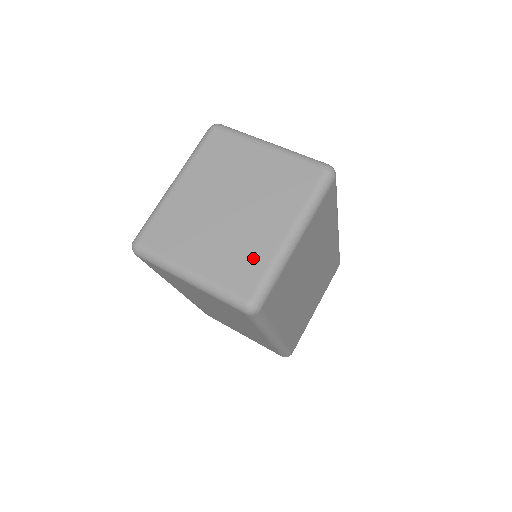
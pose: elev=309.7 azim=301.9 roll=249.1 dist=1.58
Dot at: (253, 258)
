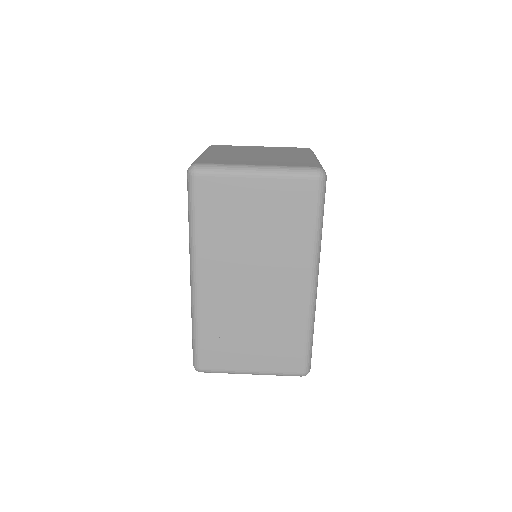
Dot at: (300, 161)
